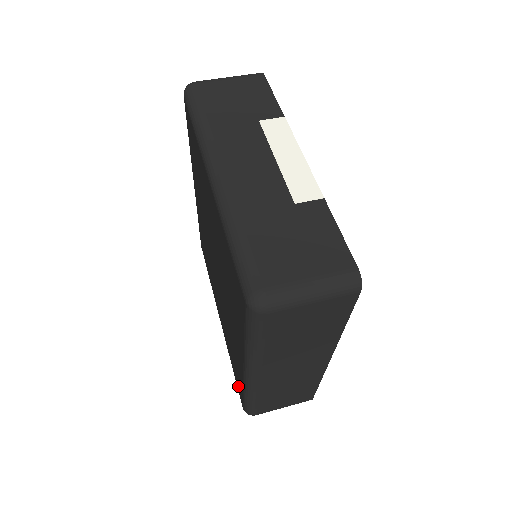
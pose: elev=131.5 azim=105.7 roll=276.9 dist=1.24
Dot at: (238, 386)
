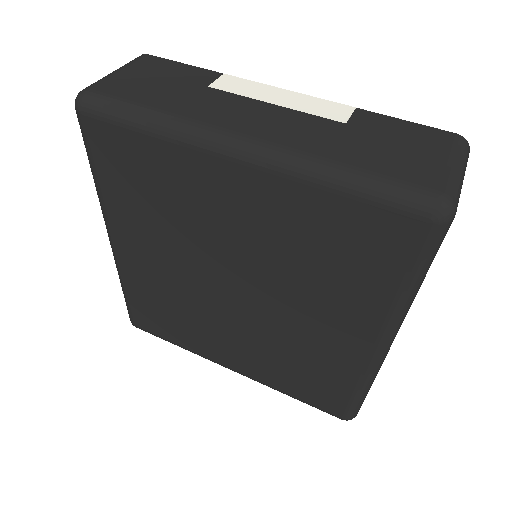
Dot at: (326, 401)
